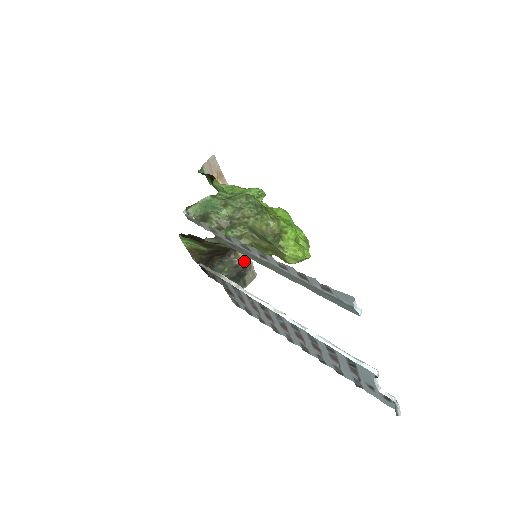
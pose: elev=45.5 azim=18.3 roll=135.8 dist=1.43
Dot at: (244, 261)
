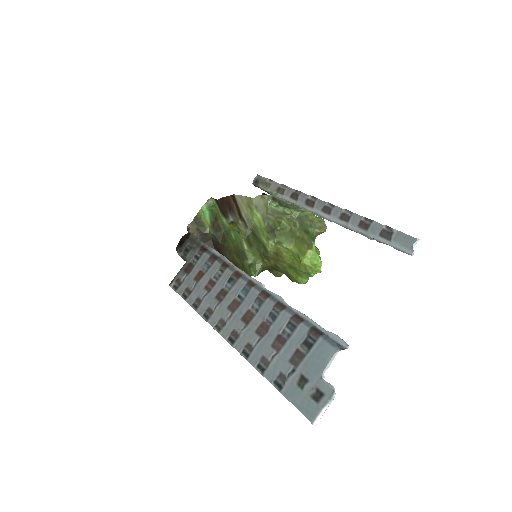
Dot at: occluded
